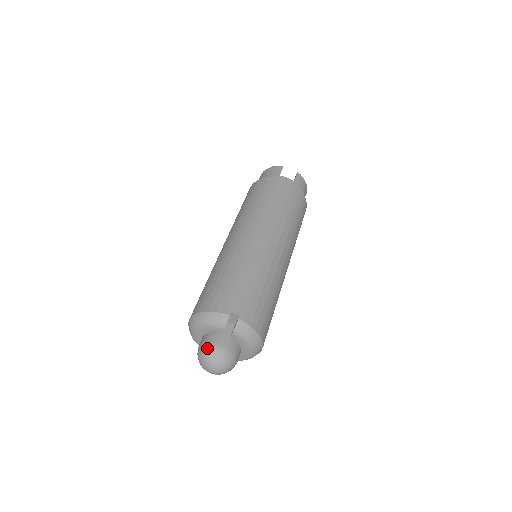
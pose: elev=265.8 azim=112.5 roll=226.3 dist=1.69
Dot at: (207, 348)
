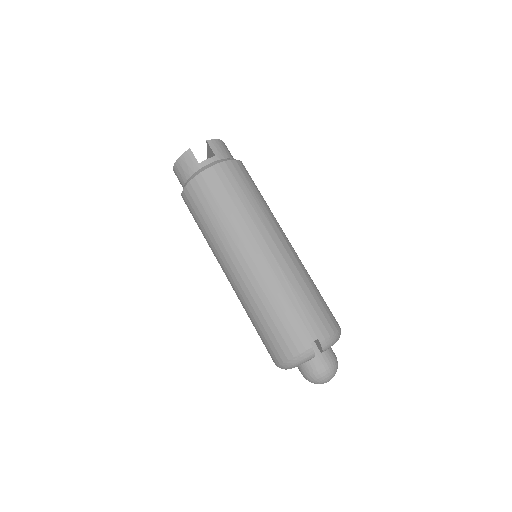
Dot at: (315, 376)
